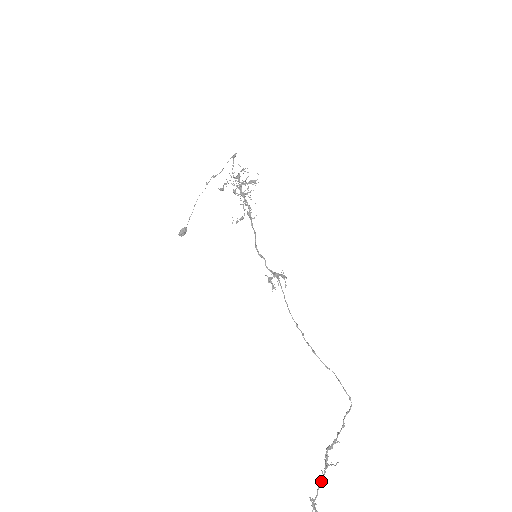
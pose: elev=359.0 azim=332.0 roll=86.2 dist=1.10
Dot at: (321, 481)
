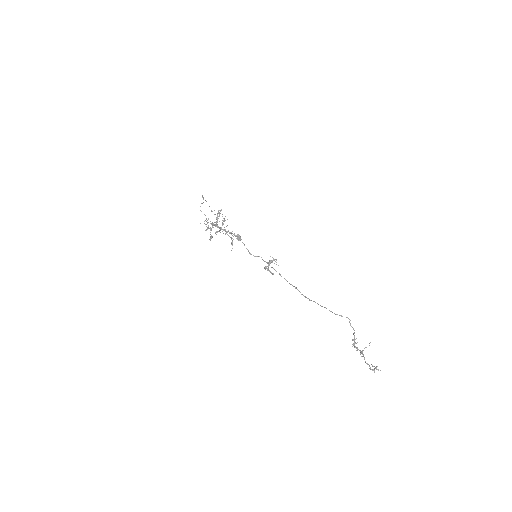
Dot at: occluded
